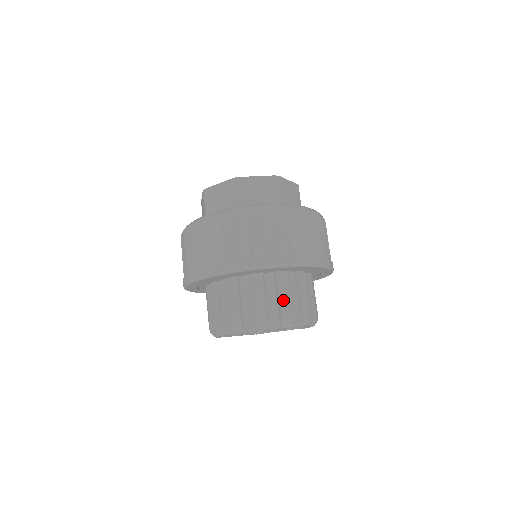
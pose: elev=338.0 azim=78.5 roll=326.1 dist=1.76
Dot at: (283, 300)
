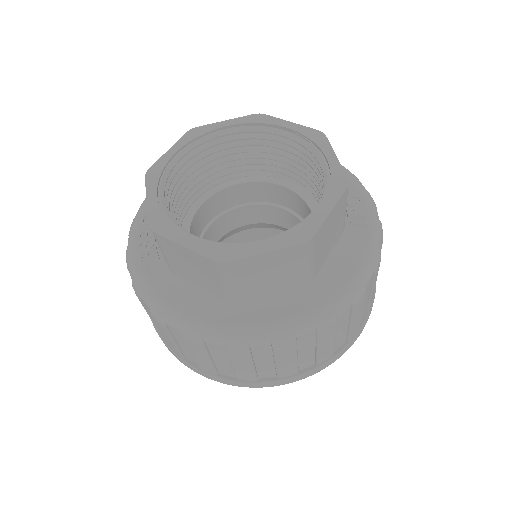
Dot at: occluded
